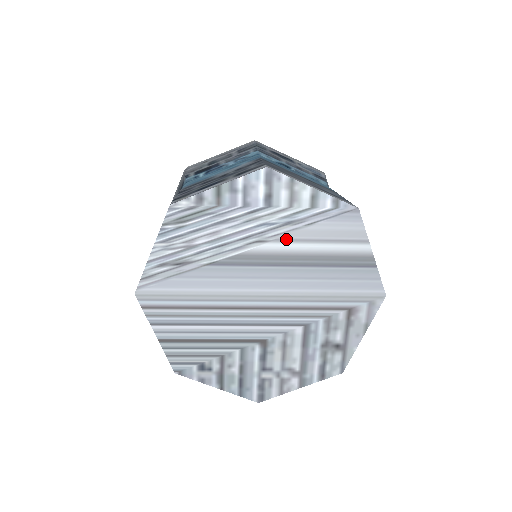
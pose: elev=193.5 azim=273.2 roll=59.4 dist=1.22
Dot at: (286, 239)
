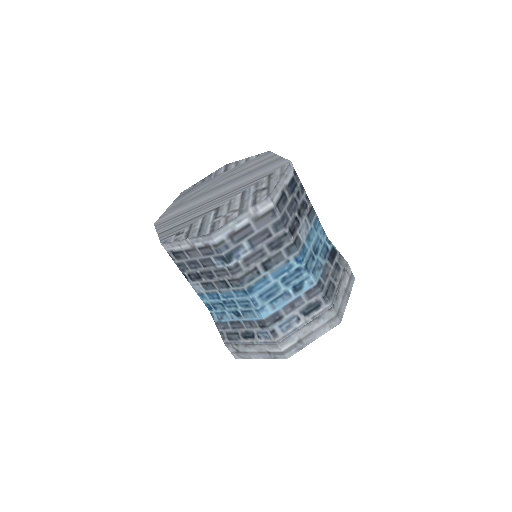
Dot at: (233, 174)
